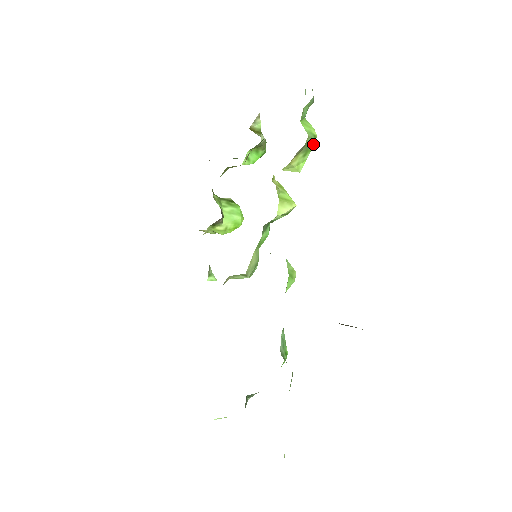
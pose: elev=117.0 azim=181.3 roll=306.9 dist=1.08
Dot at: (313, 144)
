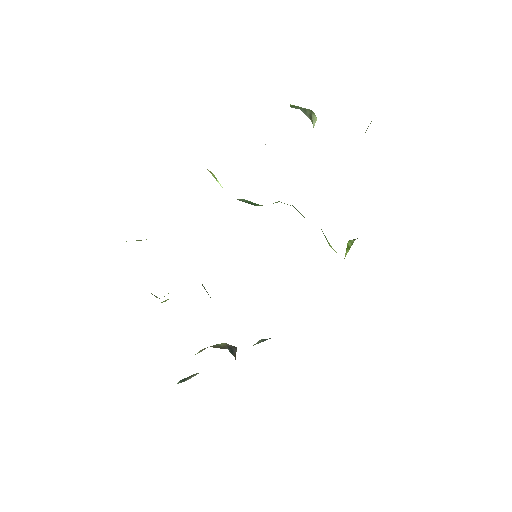
Dot at: occluded
